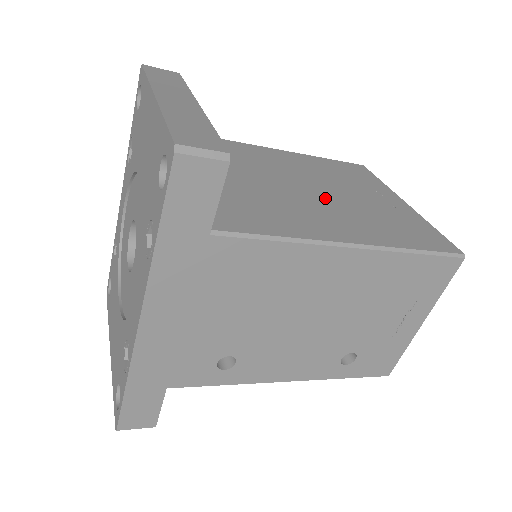
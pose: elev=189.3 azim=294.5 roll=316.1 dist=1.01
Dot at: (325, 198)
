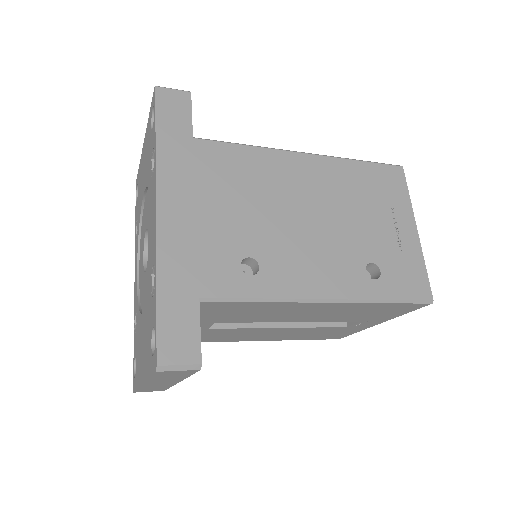
Dot at: occluded
